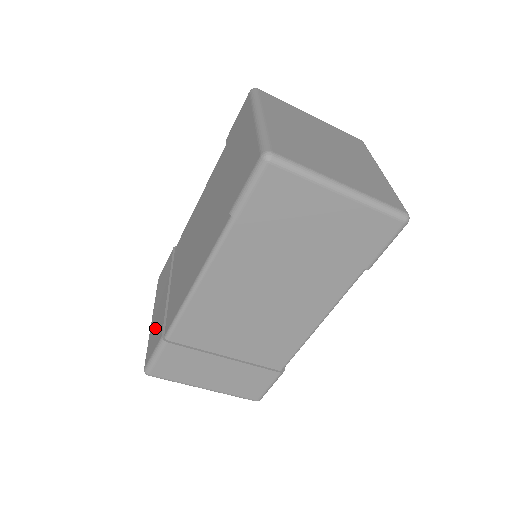
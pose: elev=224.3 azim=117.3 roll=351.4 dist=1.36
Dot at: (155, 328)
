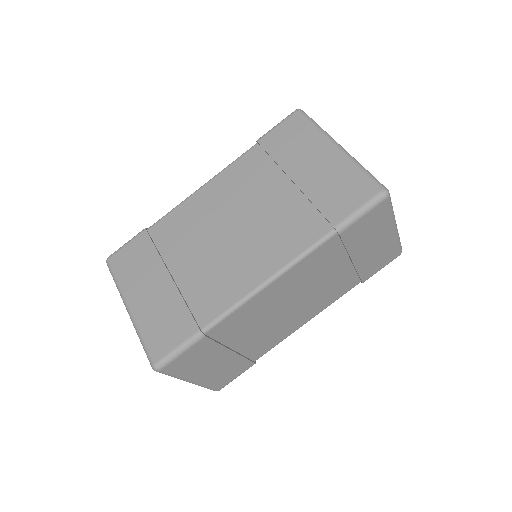
Dot at: (160, 319)
